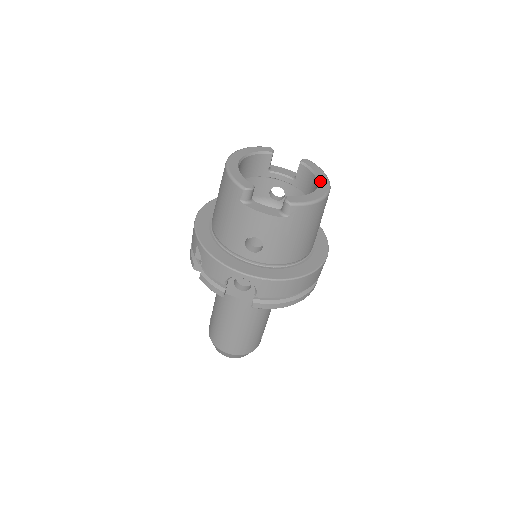
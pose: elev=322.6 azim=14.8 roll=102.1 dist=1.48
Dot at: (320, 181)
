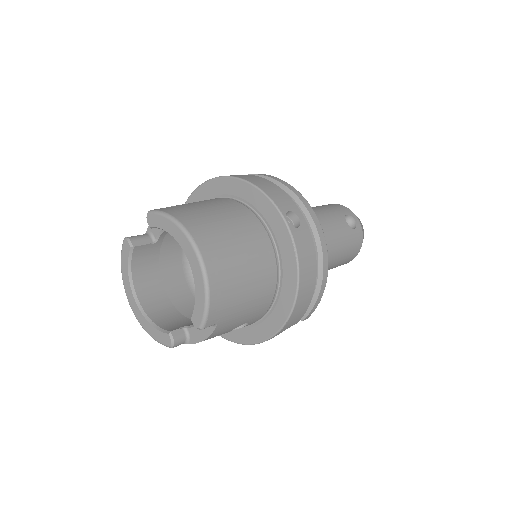
Dot at: (182, 247)
